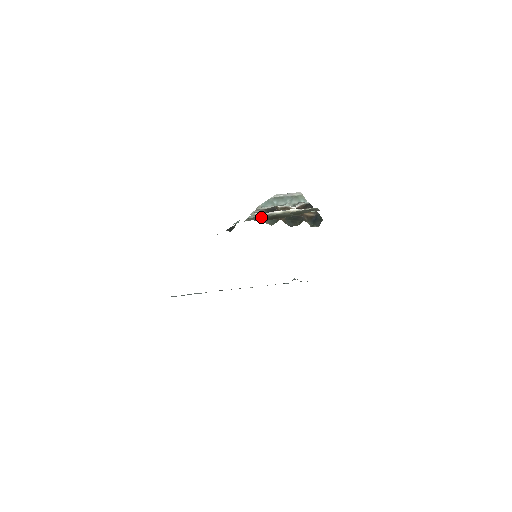
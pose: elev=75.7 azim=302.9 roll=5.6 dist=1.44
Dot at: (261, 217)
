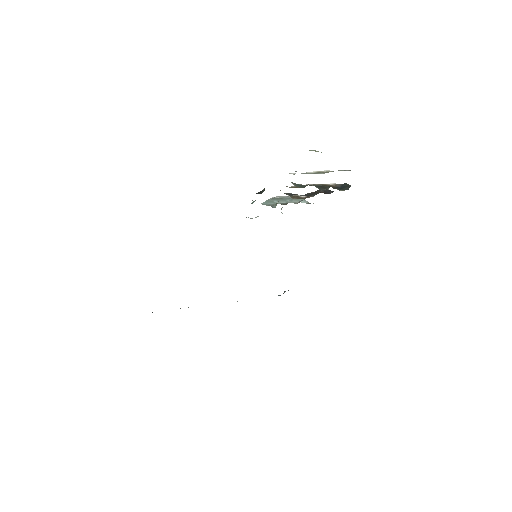
Dot at: occluded
